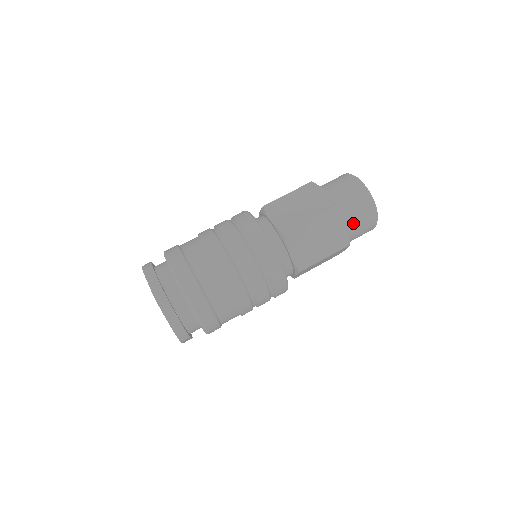
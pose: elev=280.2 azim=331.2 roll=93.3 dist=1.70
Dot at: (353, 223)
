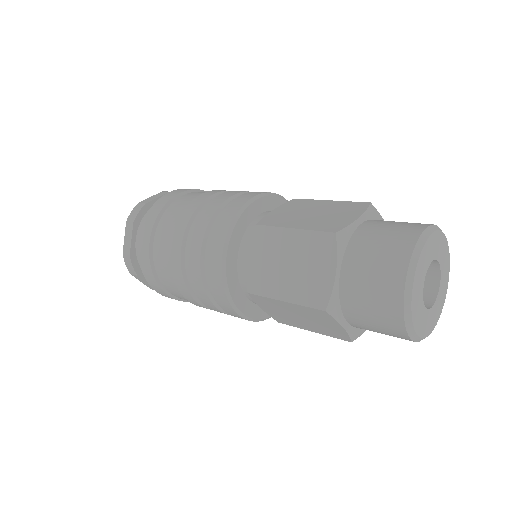
Dot at: (355, 285)
